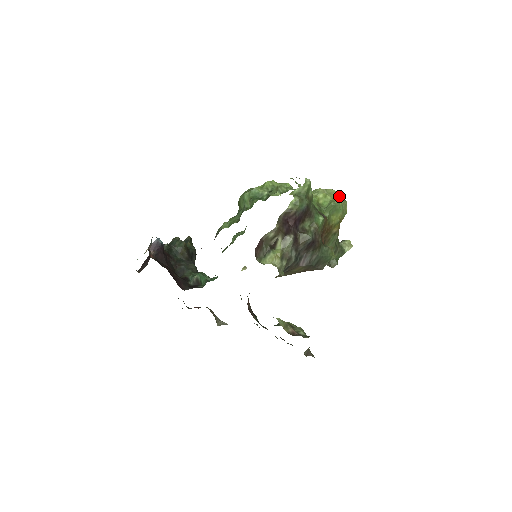
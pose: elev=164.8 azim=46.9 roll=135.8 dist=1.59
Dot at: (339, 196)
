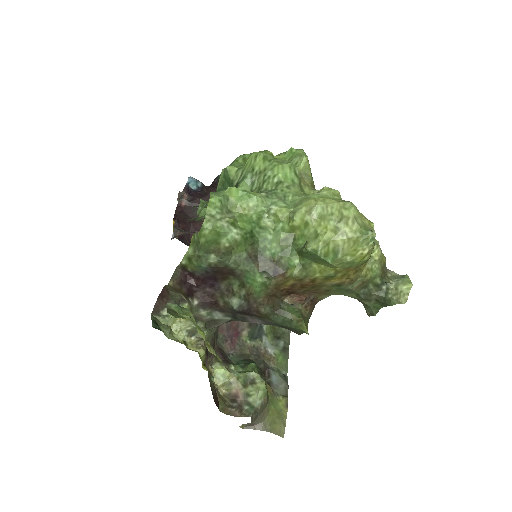
Dot at: (339, 228)
